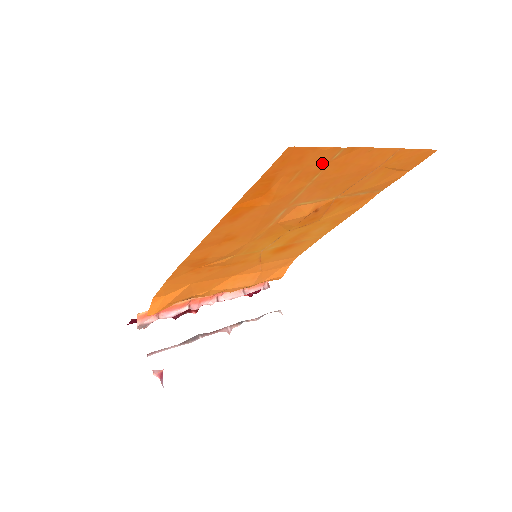
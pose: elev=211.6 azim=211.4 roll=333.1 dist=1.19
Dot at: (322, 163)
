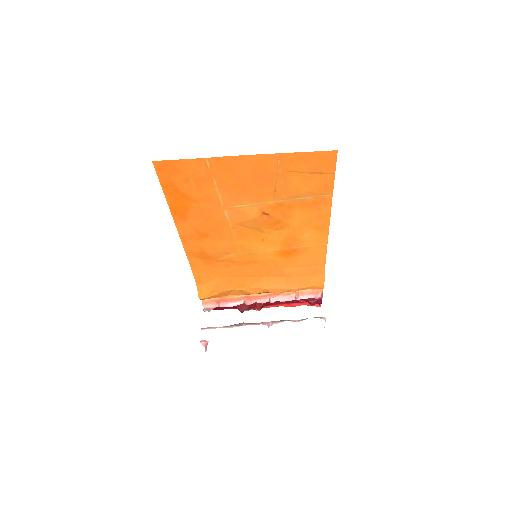
Dot at: (203, 171)
